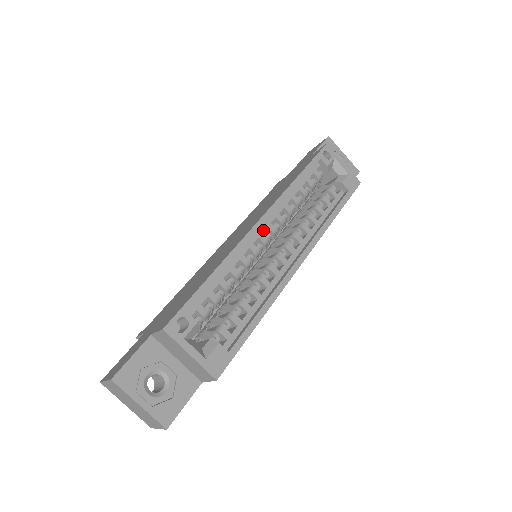
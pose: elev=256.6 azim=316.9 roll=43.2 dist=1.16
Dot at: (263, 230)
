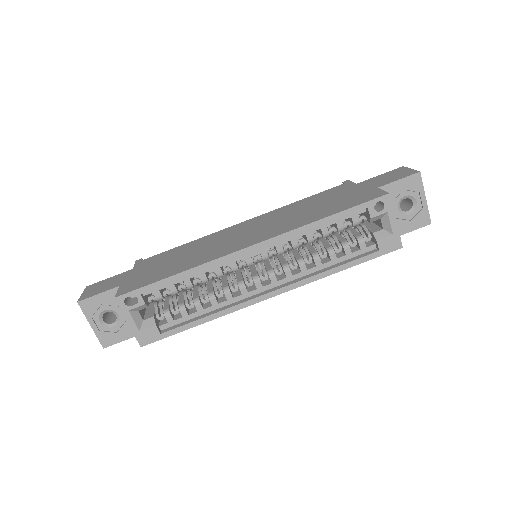
Dot at: (254, 253)
